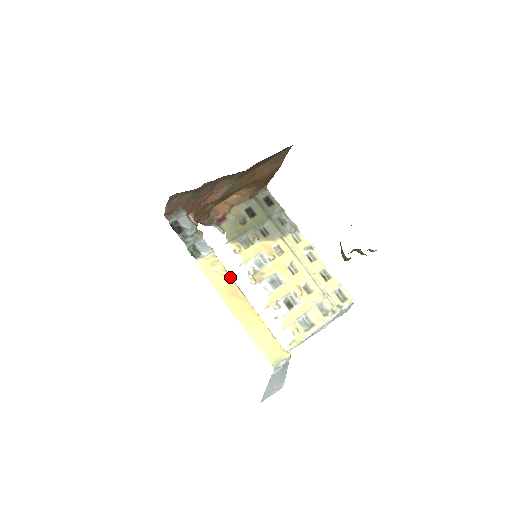
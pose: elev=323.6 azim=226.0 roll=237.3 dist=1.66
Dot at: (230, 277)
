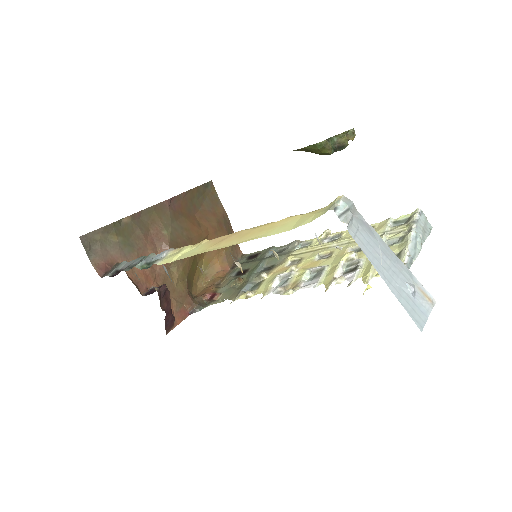
Dot at: (208, 241)
